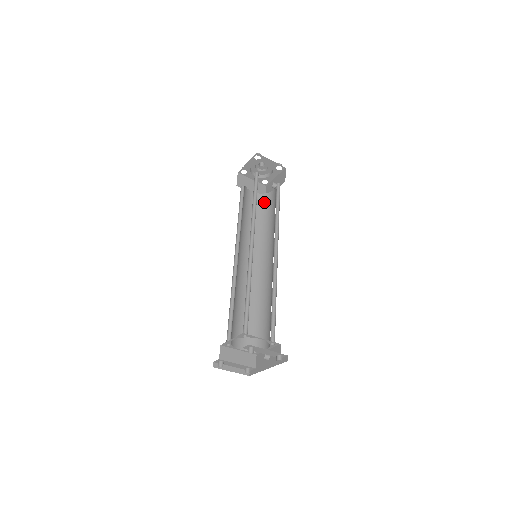
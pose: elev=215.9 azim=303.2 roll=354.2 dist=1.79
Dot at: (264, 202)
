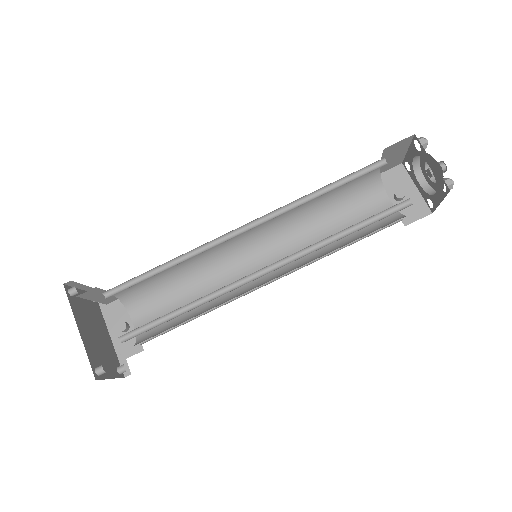
Dot at: (365, 191)
